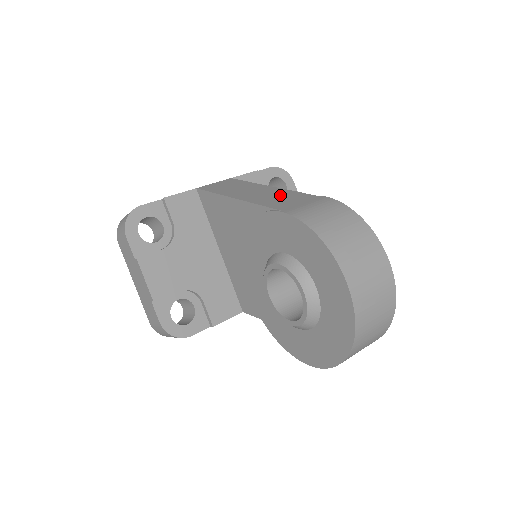
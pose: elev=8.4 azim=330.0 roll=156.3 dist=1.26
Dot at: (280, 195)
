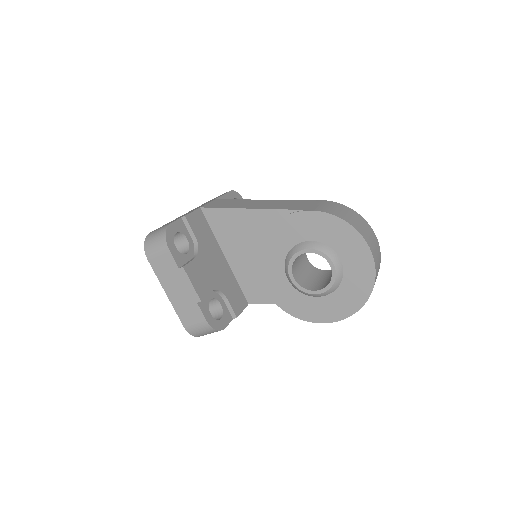
Dot at: (286, 203)
